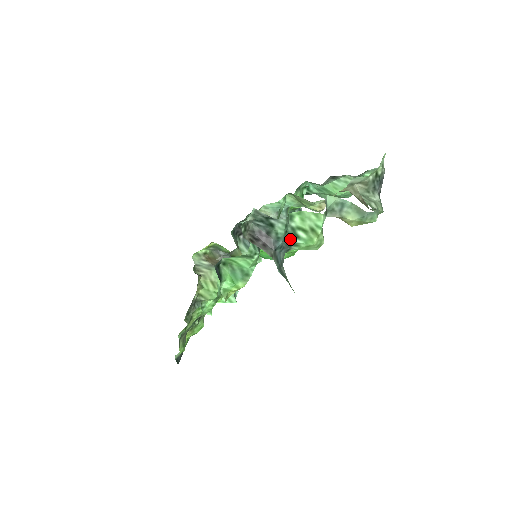
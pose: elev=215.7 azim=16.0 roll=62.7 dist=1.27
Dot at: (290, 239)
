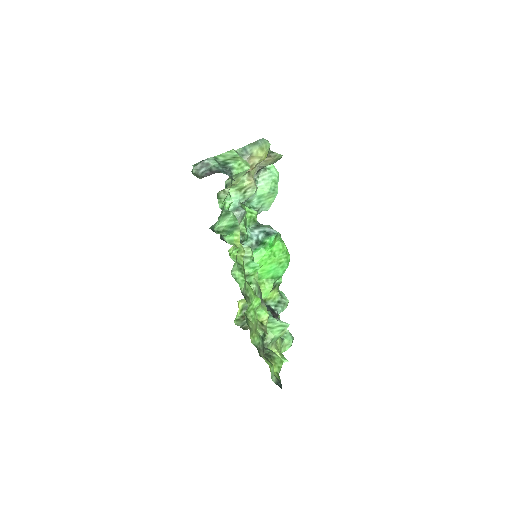
Dot at: (225, 166)
